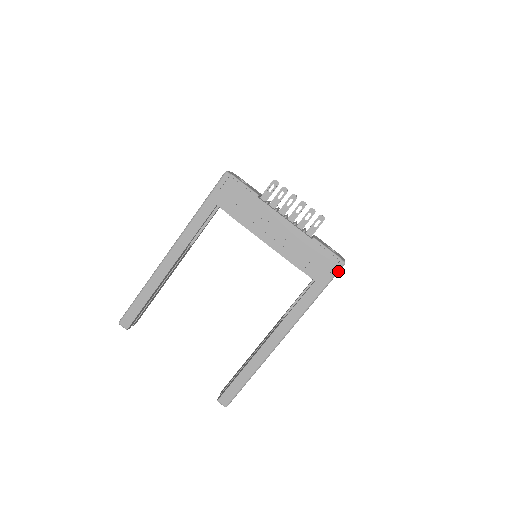
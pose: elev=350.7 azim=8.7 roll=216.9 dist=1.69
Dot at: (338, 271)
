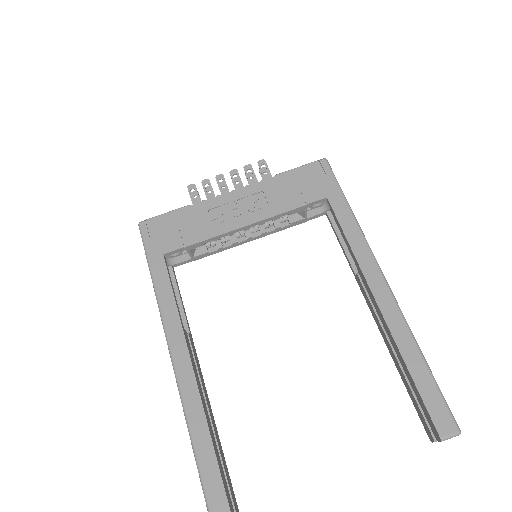
Dot at: (330, 169)
